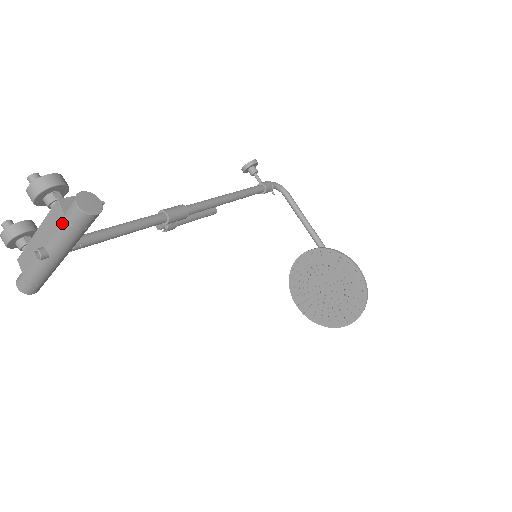
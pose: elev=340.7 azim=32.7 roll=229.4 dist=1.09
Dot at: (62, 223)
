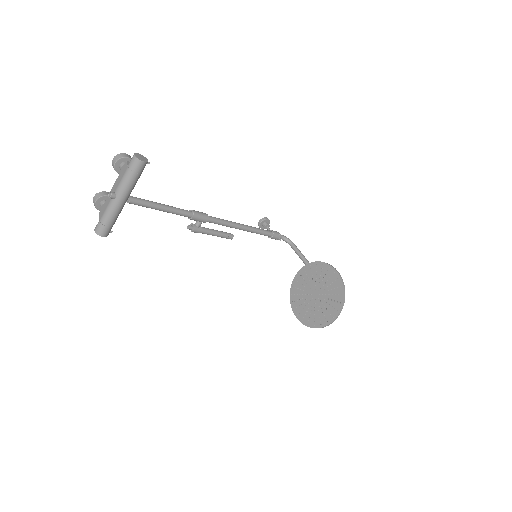
Dot at: (126, 170)
